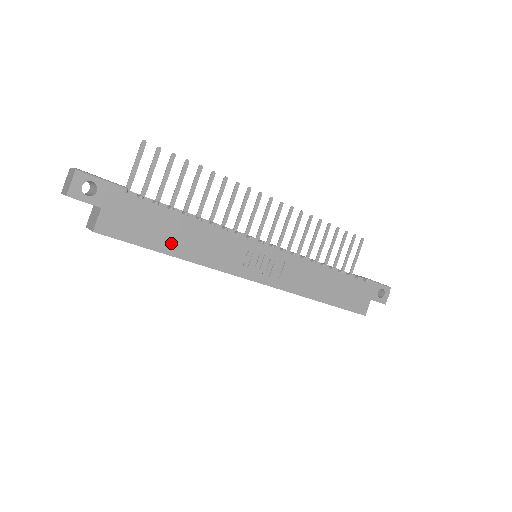
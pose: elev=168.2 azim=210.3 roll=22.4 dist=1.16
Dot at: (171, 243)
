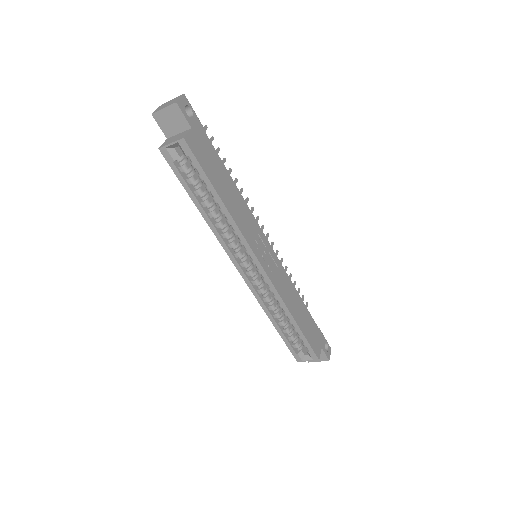
Dot at: (222, 190)
